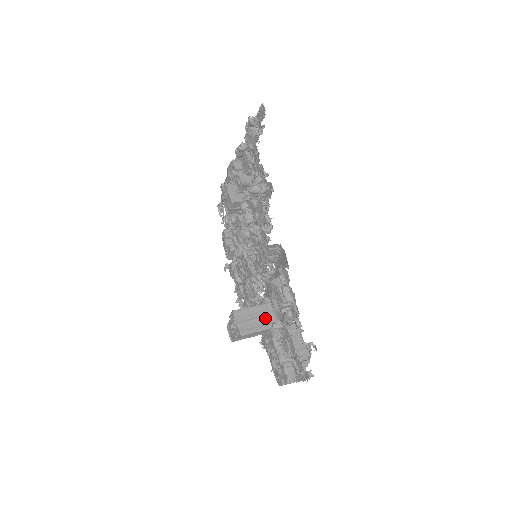
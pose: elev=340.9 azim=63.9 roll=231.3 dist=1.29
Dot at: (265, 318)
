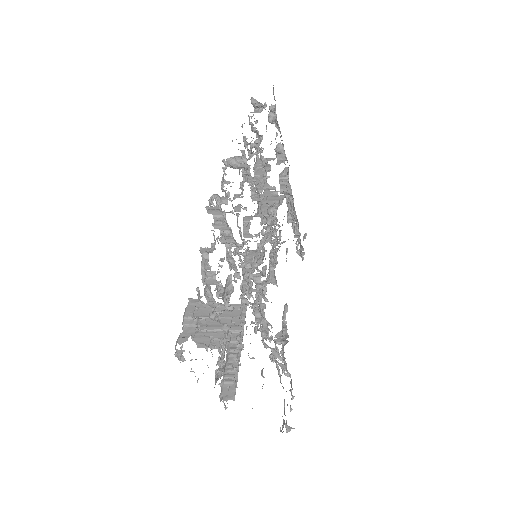
Dot at: (228, 319)
